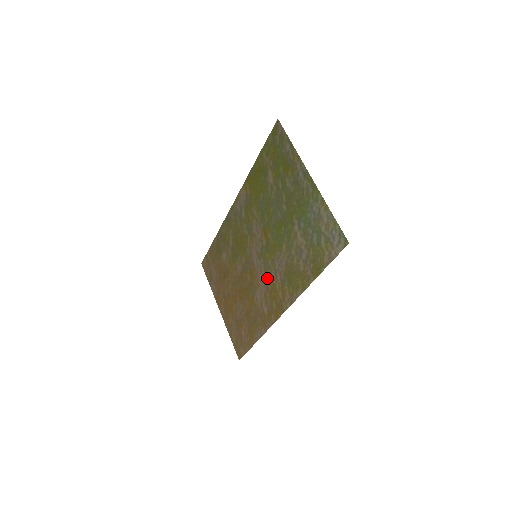
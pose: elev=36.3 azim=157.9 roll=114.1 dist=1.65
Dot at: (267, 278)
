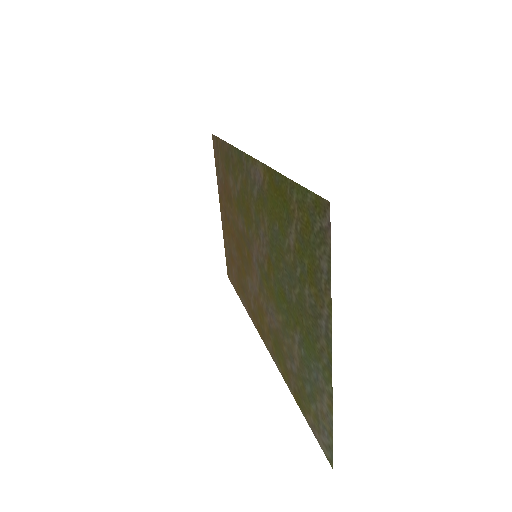
Dot at: (259, 294)
